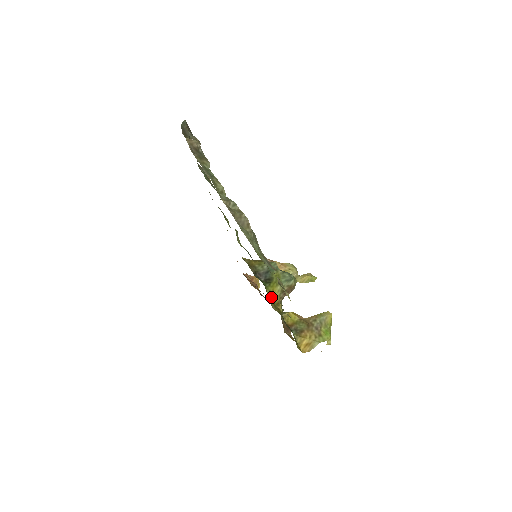
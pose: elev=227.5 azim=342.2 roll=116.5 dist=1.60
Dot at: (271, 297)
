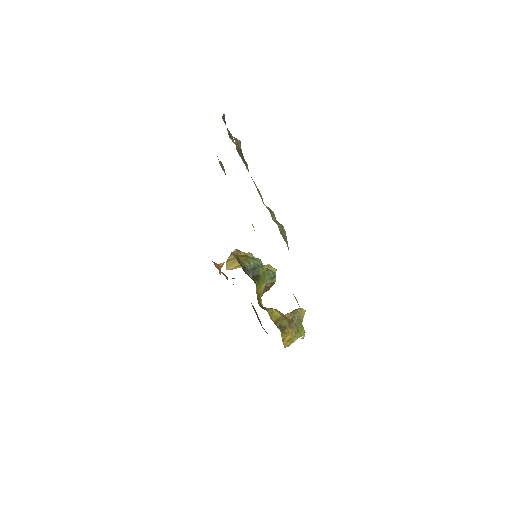
Dot at: (258, 294)
